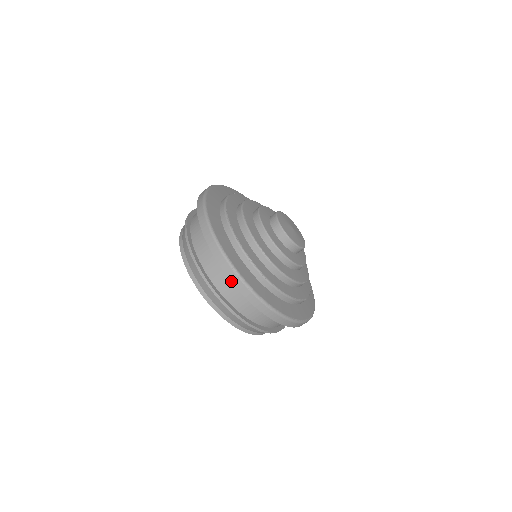
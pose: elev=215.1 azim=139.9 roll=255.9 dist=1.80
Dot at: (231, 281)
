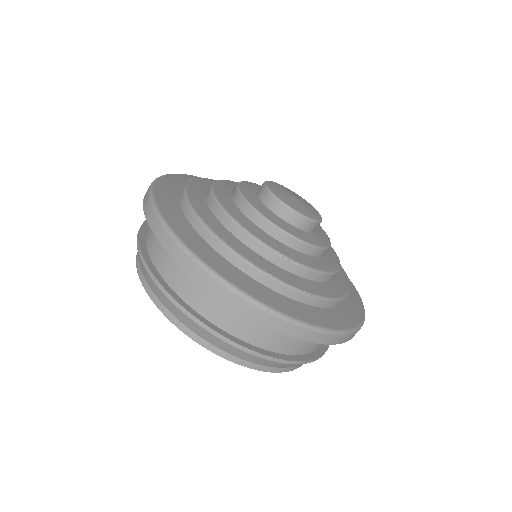
Dot at: (257, 321)
